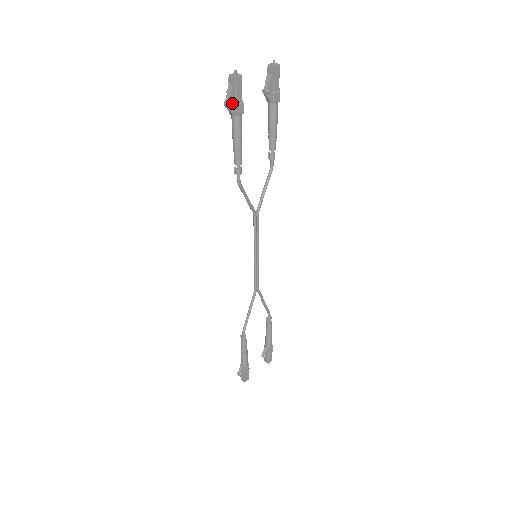
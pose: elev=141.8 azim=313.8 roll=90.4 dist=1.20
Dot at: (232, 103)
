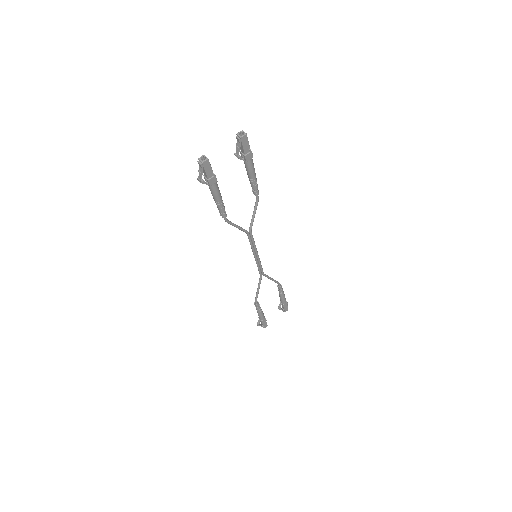
Dot at: (205, 176)
